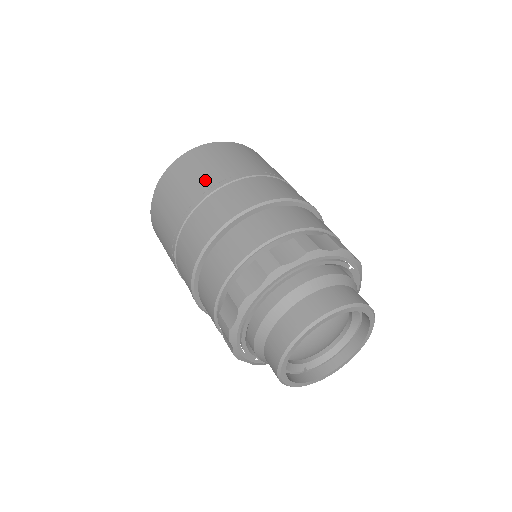
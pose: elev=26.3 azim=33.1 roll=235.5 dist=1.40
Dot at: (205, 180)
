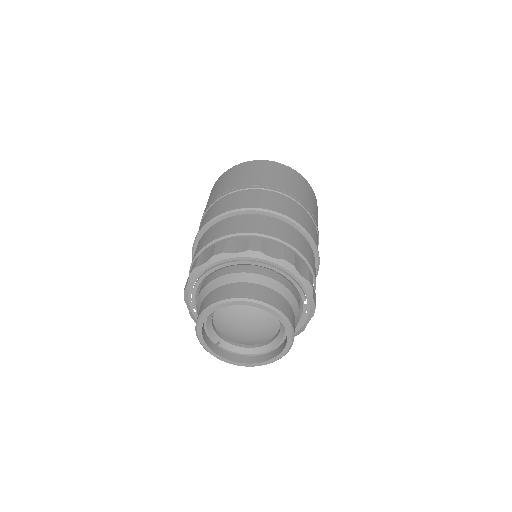
Dot at: (267, 180)
